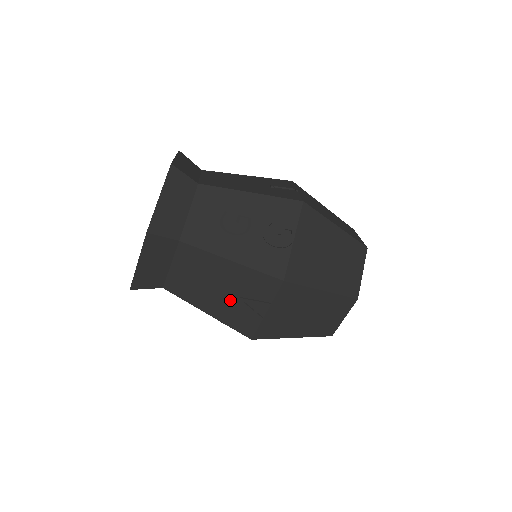
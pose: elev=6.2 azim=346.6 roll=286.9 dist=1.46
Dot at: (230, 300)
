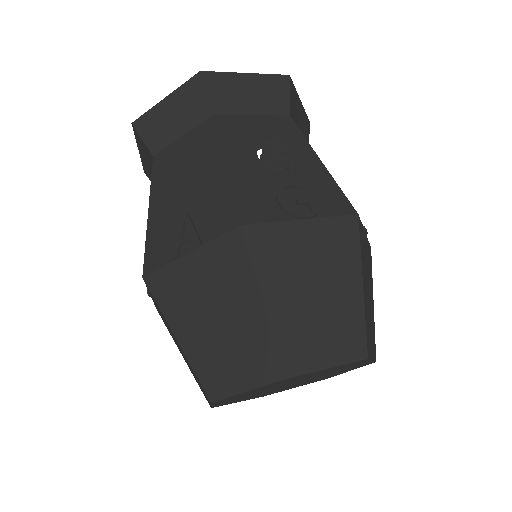
Dot at: (179, 211)
